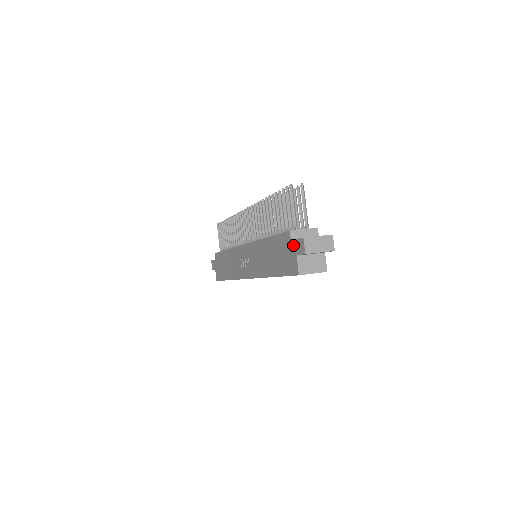
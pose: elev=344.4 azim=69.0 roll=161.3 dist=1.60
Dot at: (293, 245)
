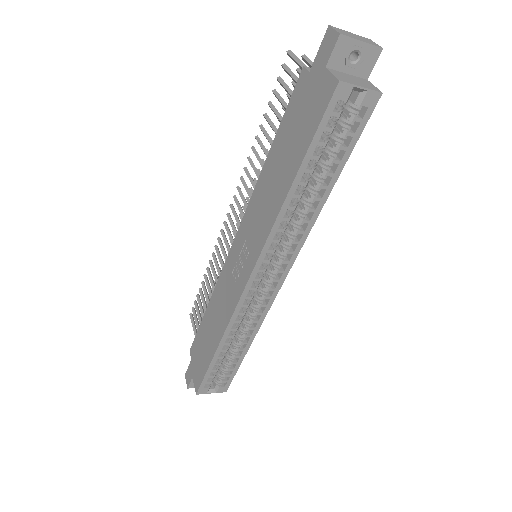
Dot at: (315, 68)
